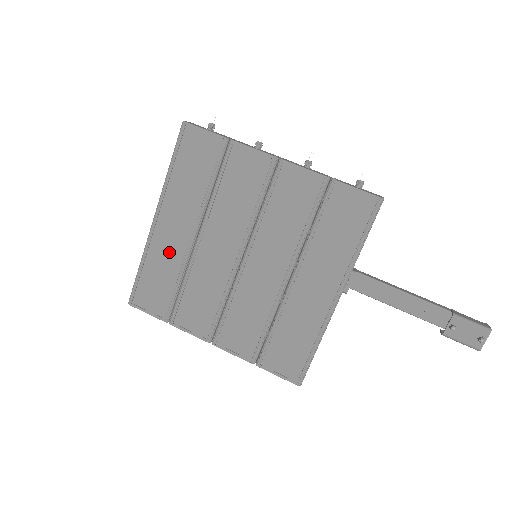
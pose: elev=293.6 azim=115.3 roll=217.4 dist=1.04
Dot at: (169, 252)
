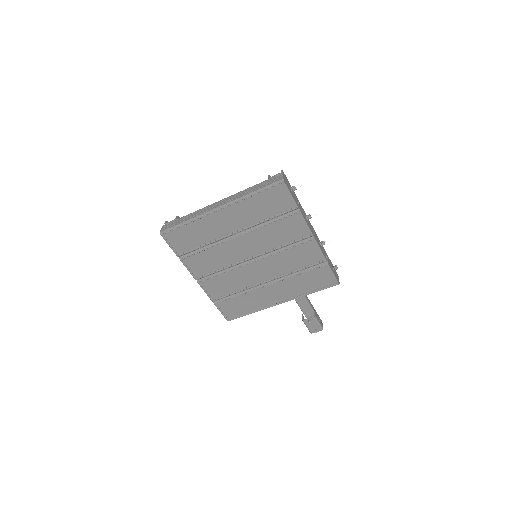
Dot at: (212, 229)
